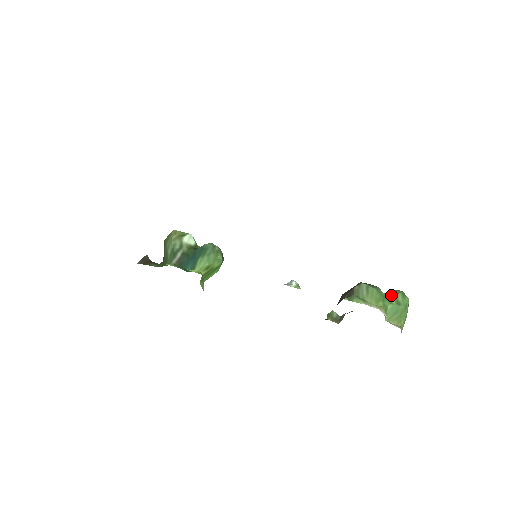
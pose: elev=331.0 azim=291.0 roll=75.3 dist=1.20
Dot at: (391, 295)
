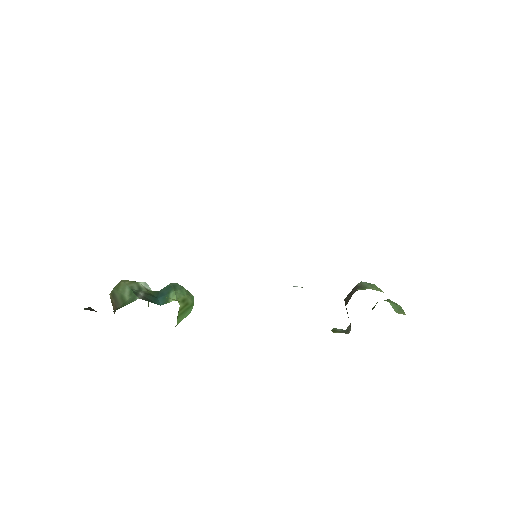
Dot at: occluded
